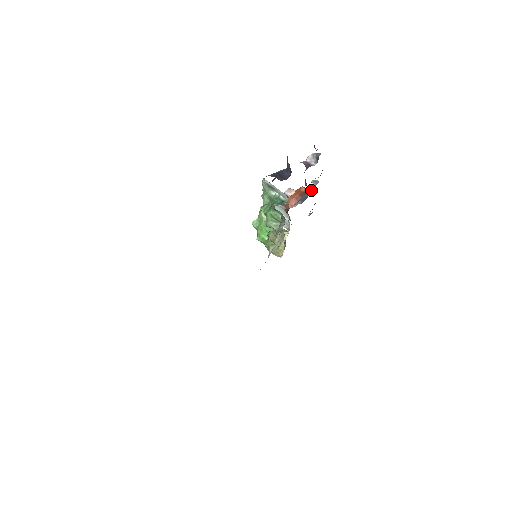
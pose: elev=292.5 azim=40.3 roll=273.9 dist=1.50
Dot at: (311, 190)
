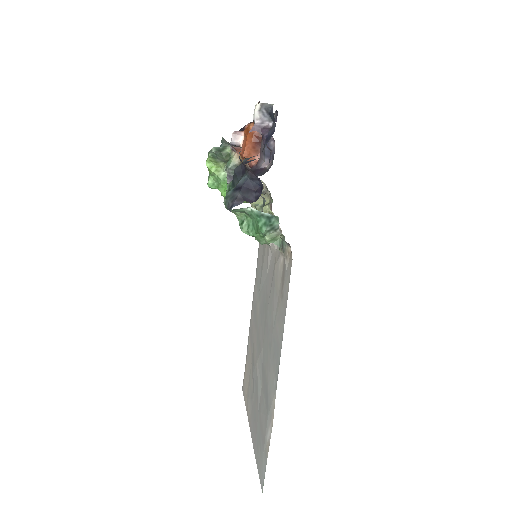
Dot at: (272, 137)
